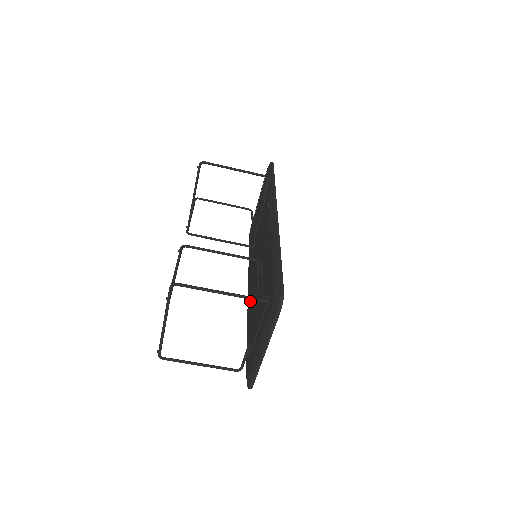
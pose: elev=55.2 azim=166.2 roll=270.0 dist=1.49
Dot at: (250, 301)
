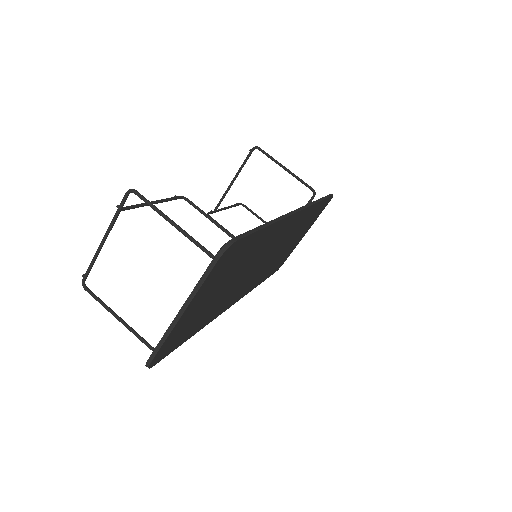
Dot at: occluded
